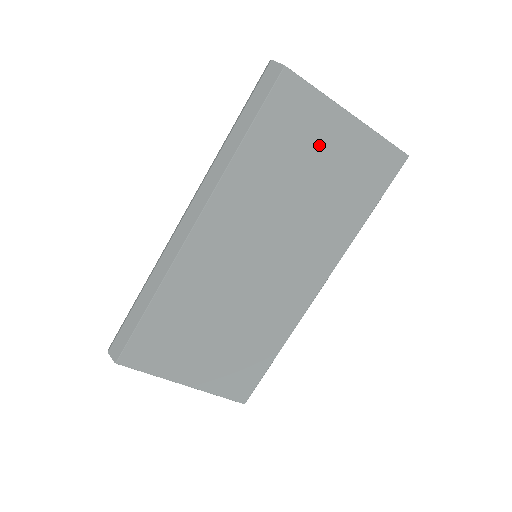
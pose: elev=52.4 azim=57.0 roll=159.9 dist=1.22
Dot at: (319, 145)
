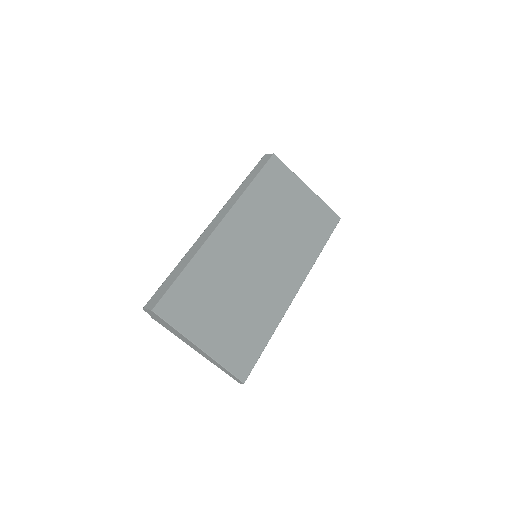
Dot at: (292, 197)
